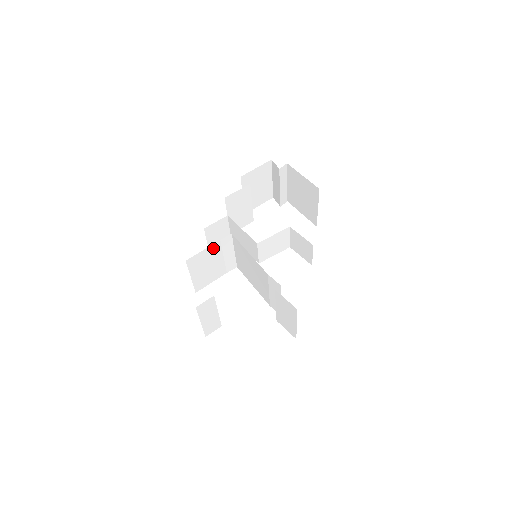
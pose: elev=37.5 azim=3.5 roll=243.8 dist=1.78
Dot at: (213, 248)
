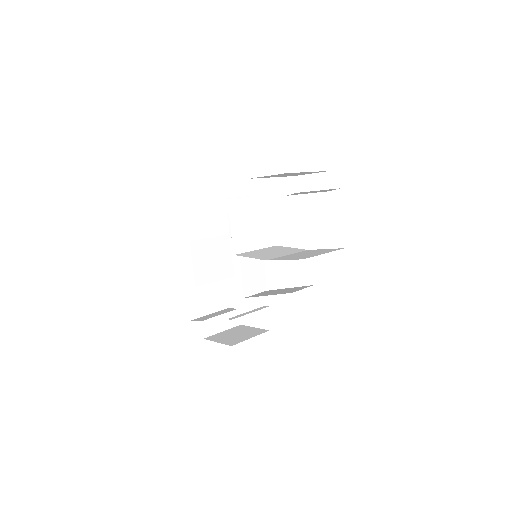
Dot at: occluded
